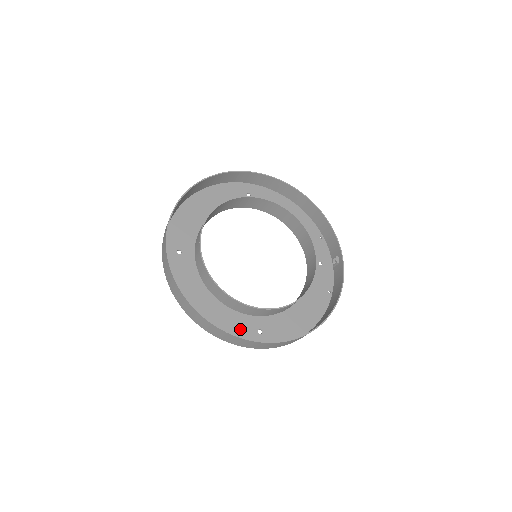
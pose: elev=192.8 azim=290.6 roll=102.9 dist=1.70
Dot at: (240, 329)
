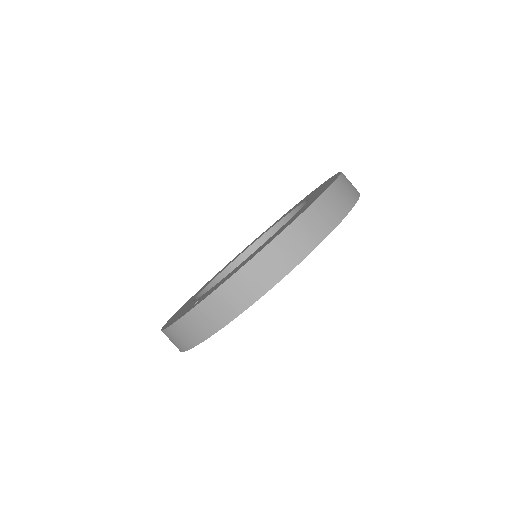
Dot at: occluded
